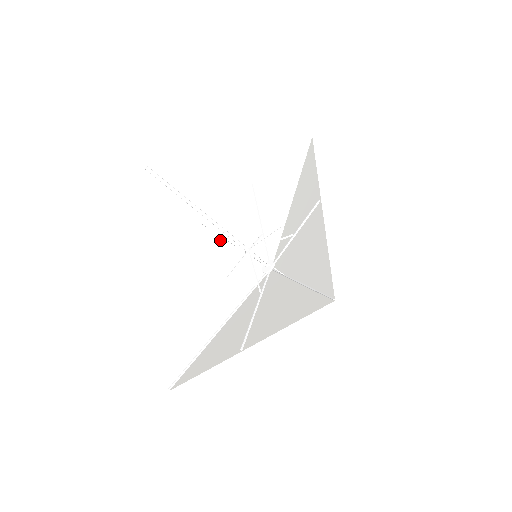
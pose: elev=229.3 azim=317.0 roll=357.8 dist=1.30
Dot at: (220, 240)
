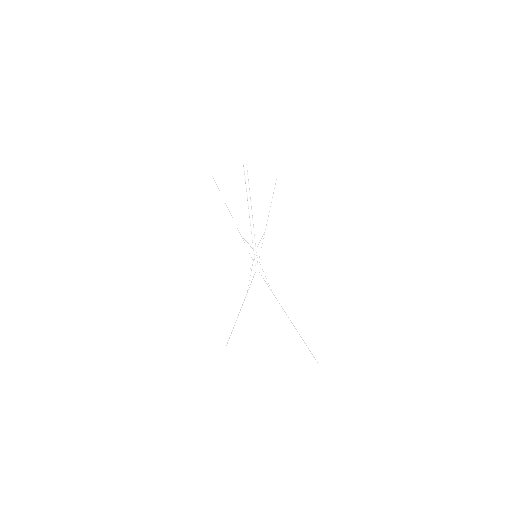
Dot at: (222, 204)
